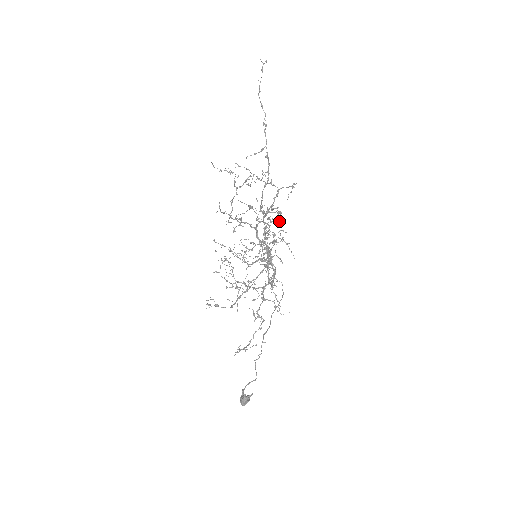
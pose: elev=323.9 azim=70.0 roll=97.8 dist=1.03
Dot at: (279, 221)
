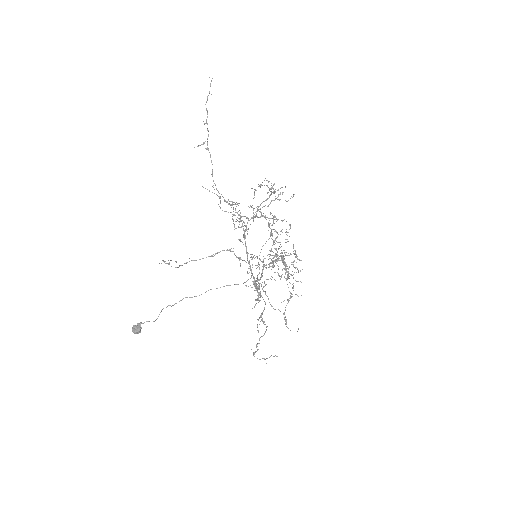
Dot at: occluded
